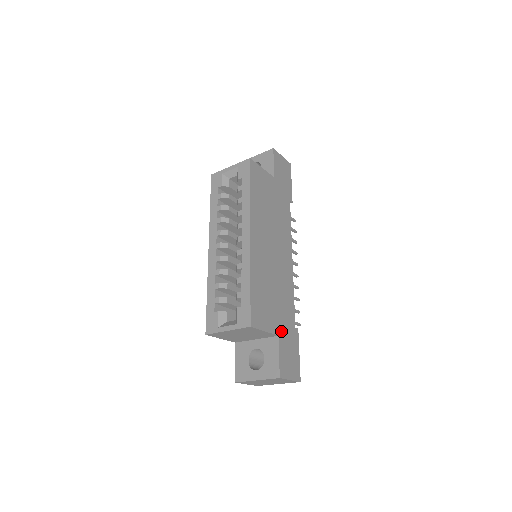
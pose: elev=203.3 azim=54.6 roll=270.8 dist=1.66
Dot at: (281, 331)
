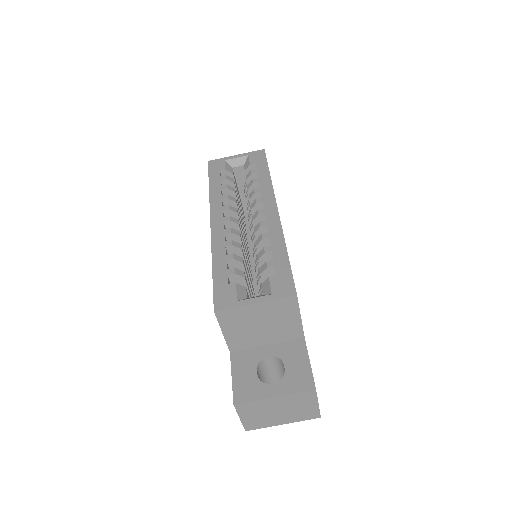
Dot at: occluded
